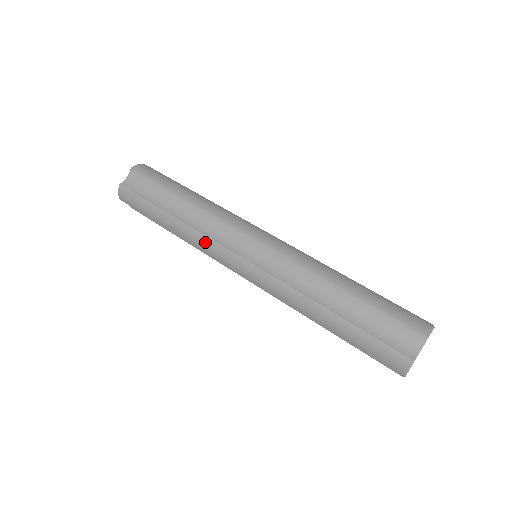
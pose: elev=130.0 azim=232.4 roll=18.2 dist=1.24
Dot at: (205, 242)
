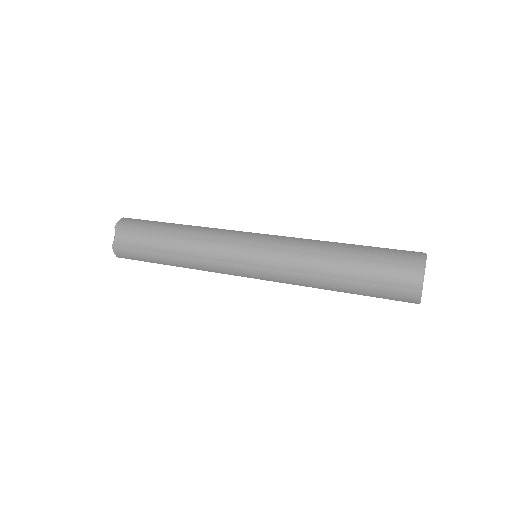
Dot at: (216, 231)
